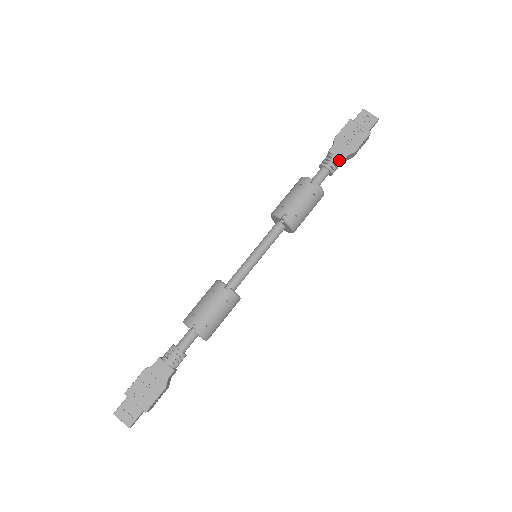
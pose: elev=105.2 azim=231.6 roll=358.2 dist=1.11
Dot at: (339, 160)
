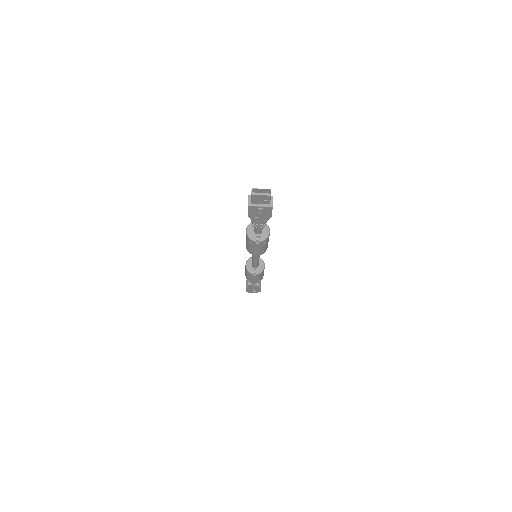
Dot at: (263, 222)
